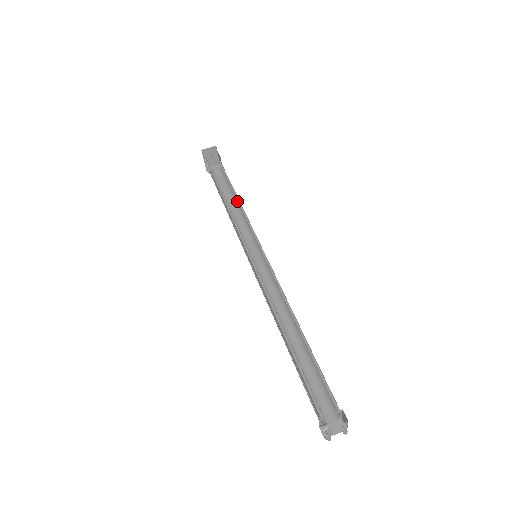
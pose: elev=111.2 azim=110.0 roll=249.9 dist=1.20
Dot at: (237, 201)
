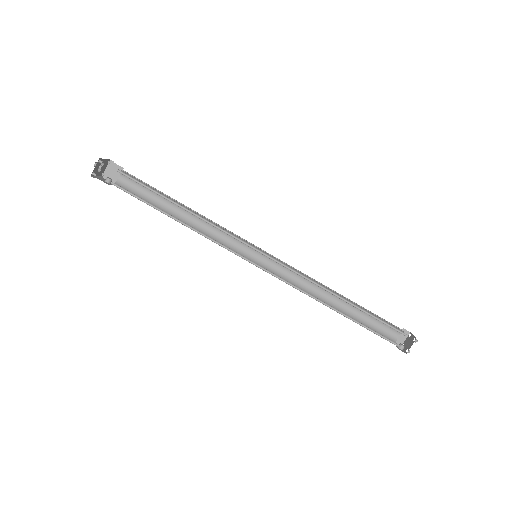
Dot at: (183, 206)
